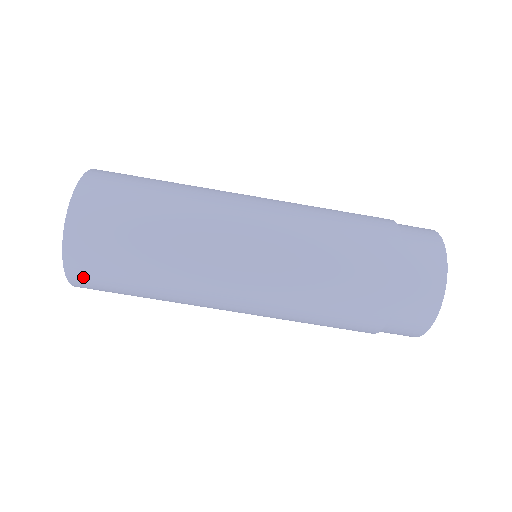
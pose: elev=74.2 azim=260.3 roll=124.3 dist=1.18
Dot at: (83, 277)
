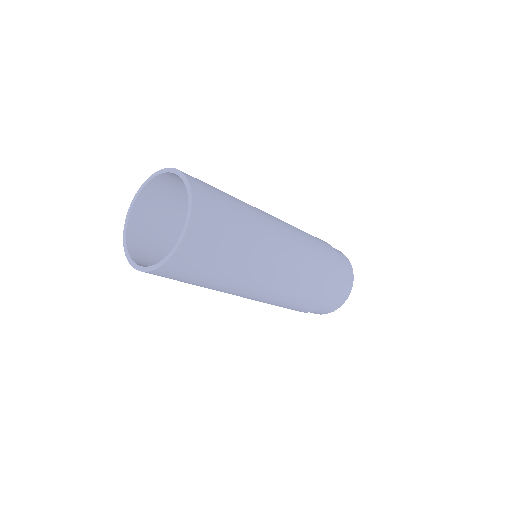
Dot at: occluded
